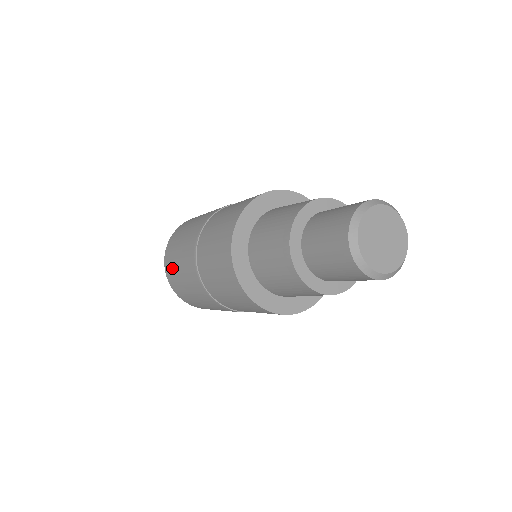
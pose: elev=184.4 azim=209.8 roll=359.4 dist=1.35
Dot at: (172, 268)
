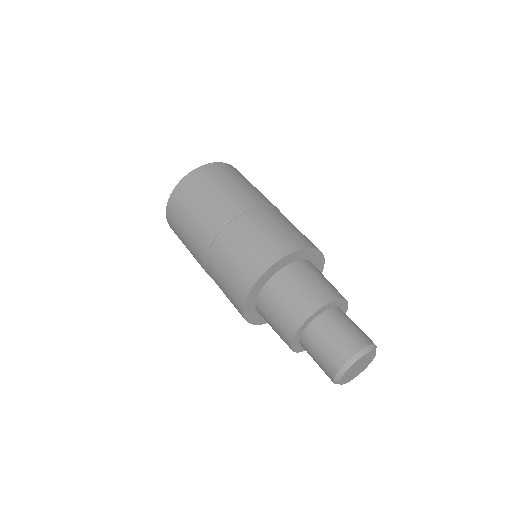
Dot at: (176, 232)
